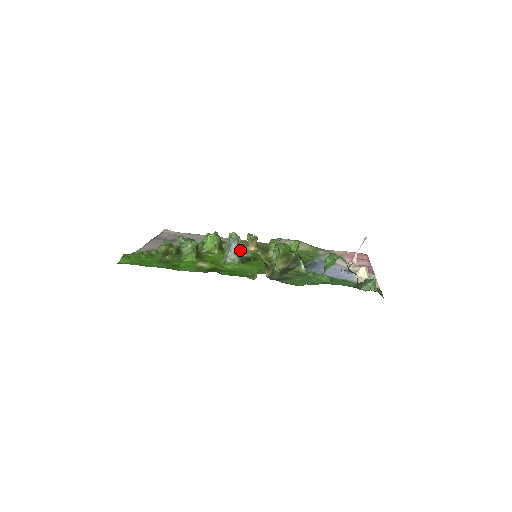
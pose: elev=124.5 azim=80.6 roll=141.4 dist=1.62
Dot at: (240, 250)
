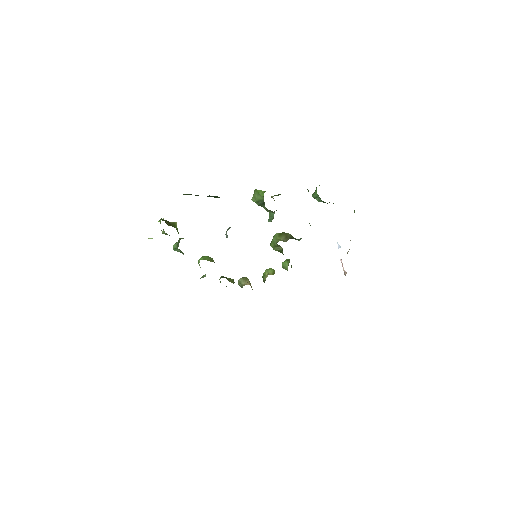
Dot at: occluded
